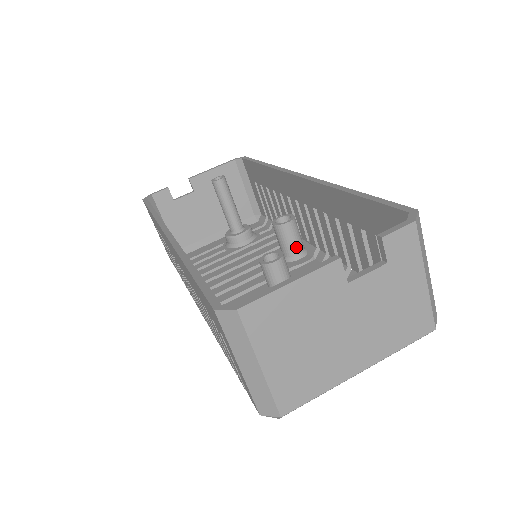
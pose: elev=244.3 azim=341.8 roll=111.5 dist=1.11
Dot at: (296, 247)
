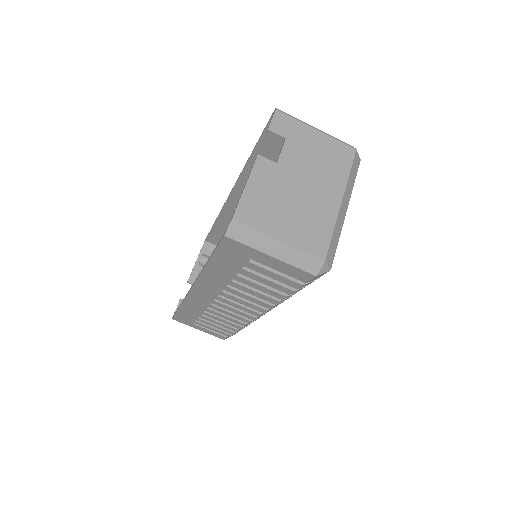
Dot at: occluded
